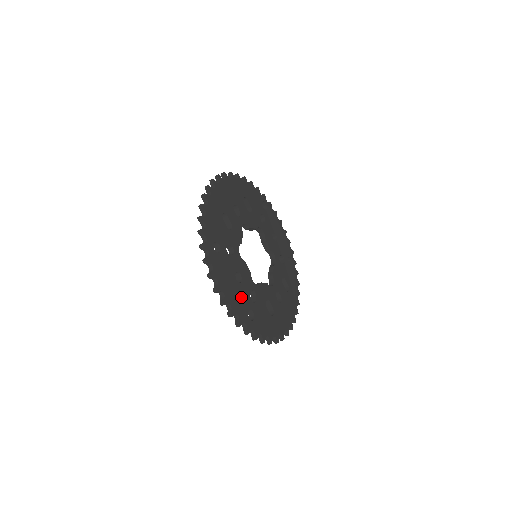
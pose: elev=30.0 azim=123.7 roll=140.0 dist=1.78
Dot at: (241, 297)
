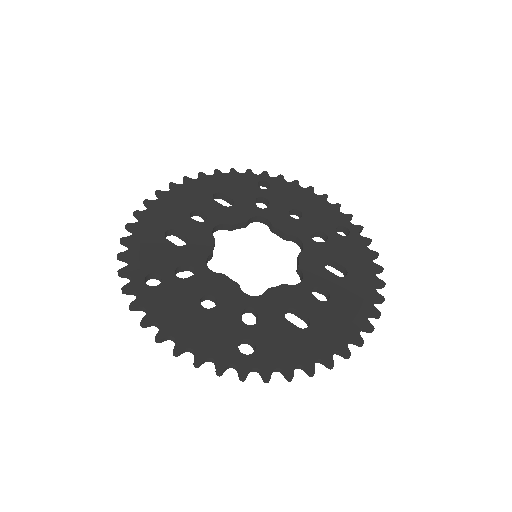
Dot at: (217, 328)
